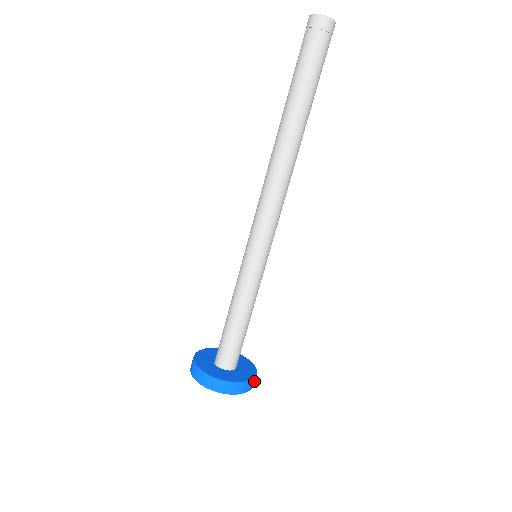
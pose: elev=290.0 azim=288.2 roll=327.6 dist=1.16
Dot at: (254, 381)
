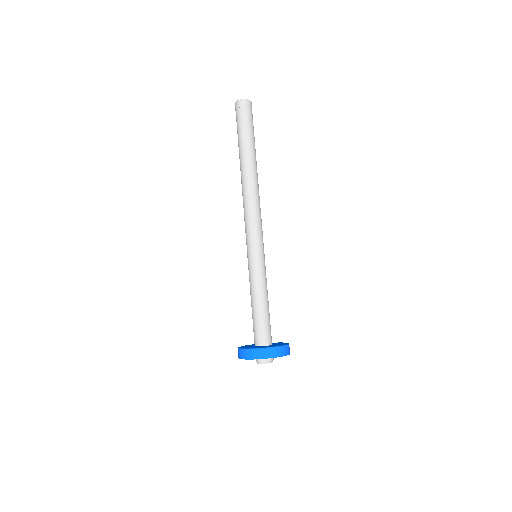
Dot at: occluded
